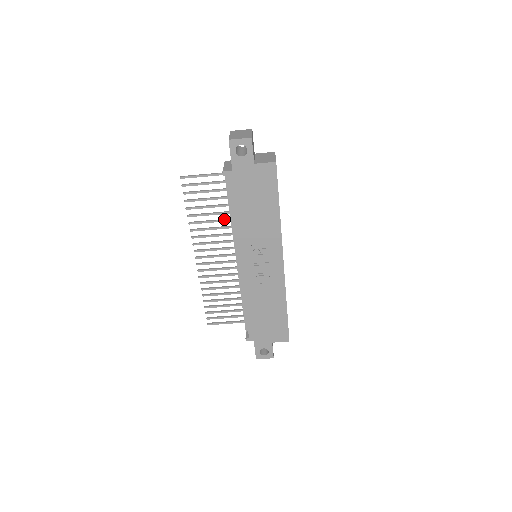
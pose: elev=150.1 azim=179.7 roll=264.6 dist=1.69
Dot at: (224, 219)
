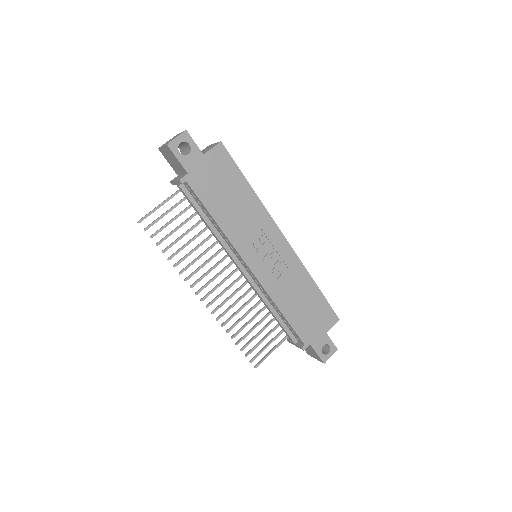
Dot at: (204, 239)
